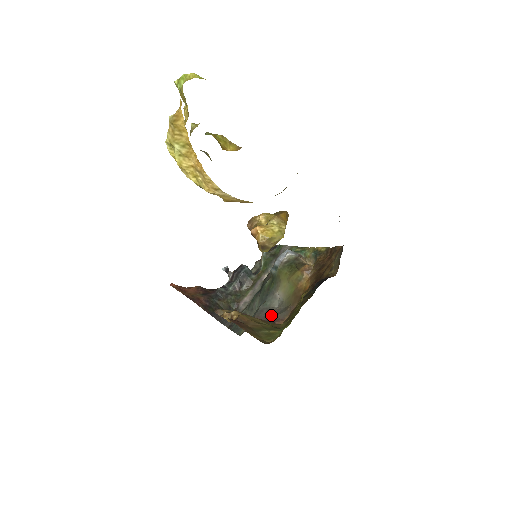
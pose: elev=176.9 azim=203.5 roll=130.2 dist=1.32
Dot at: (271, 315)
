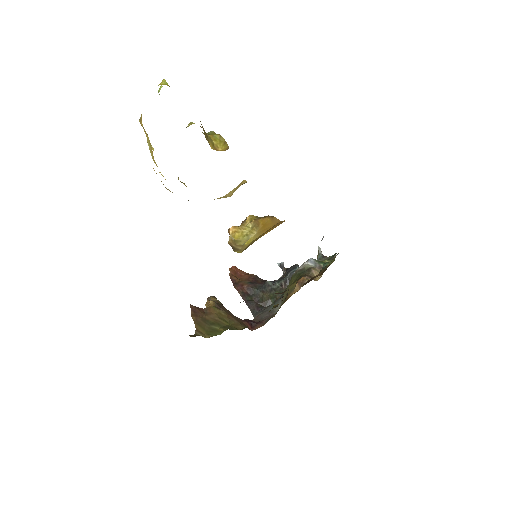
Dot at: (266, 318)
